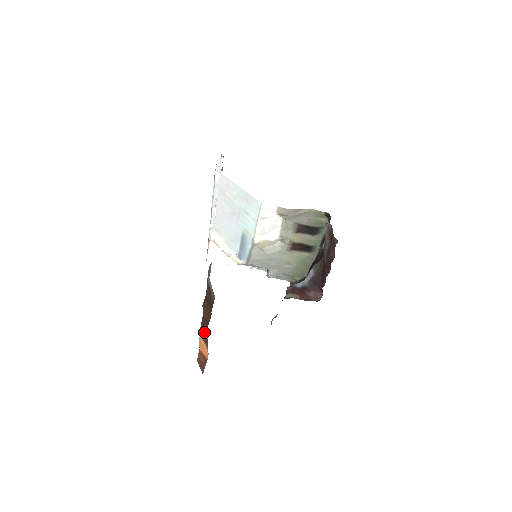
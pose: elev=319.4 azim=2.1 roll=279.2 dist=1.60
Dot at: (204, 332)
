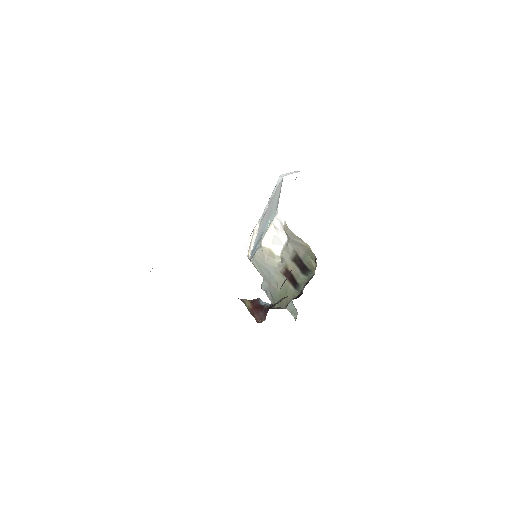
Dot at: occluded
